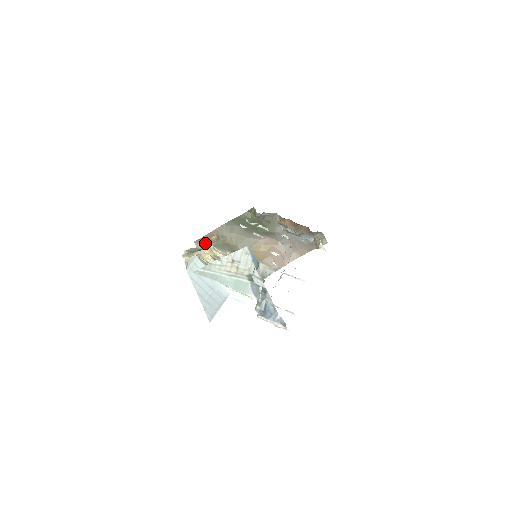
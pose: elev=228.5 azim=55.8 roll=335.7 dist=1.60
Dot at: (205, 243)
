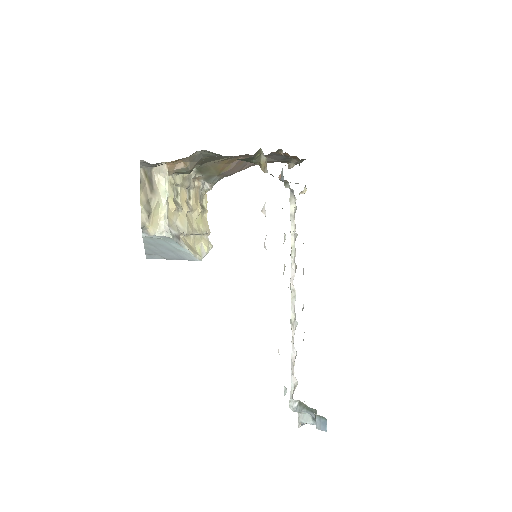
Dot at: (158, 163)
